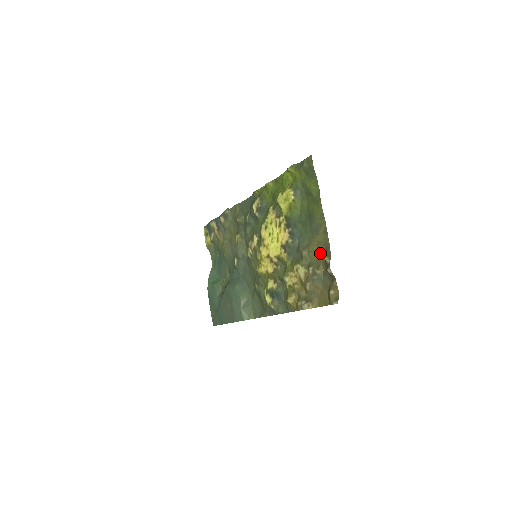
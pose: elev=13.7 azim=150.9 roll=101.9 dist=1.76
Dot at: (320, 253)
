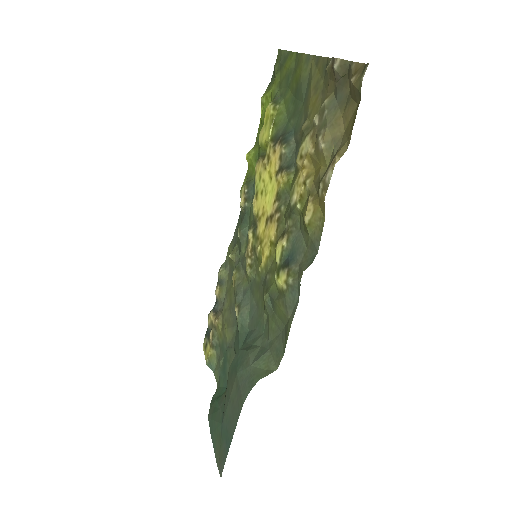
Dot at: (321, 91)
